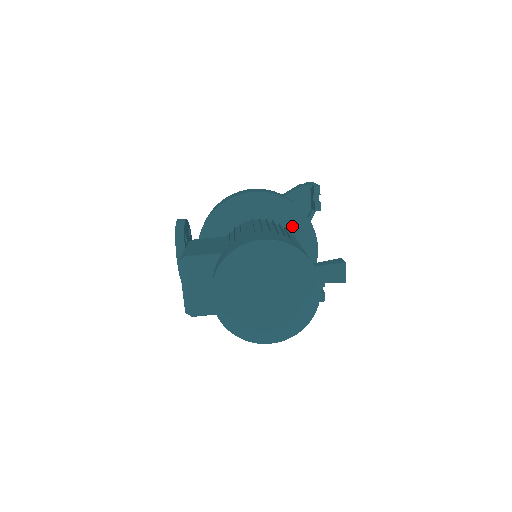
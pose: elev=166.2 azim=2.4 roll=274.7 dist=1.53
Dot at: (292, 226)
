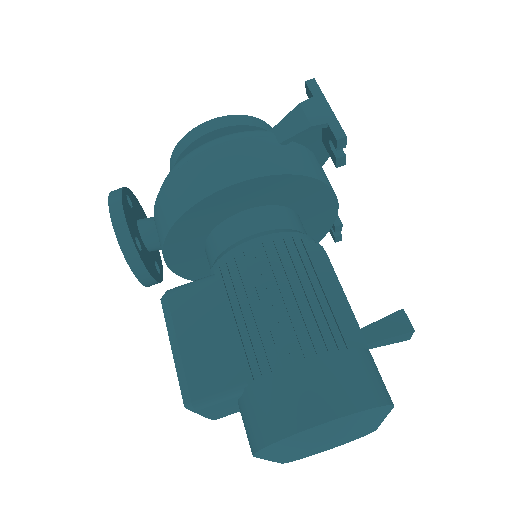
Dot at: (302, 199)
